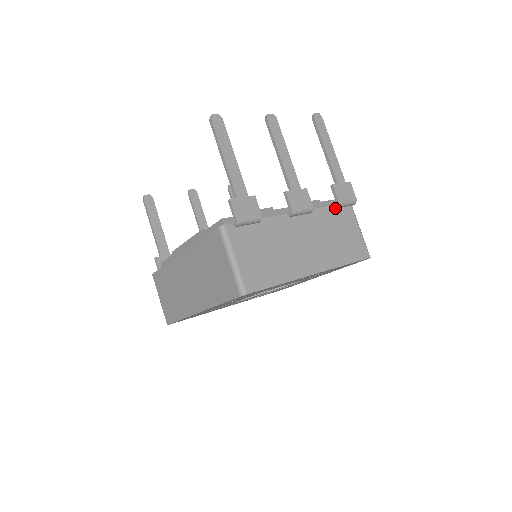
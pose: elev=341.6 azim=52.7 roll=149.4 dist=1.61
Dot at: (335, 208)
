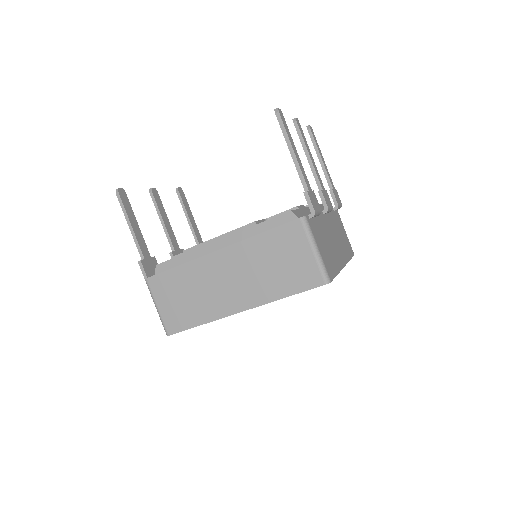
Dot at: (334, 210)
